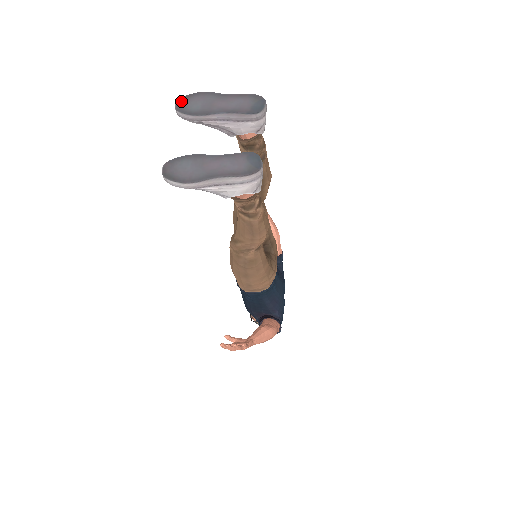
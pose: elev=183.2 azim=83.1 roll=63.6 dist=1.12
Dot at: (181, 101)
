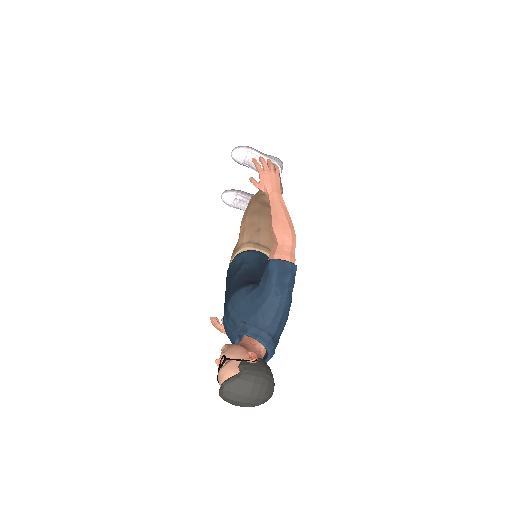
Dot at: occluded
